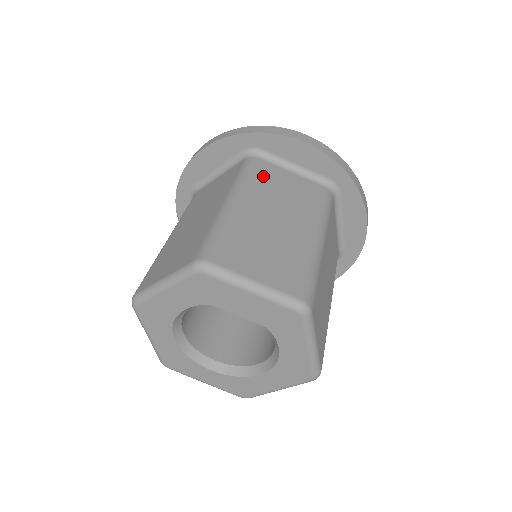
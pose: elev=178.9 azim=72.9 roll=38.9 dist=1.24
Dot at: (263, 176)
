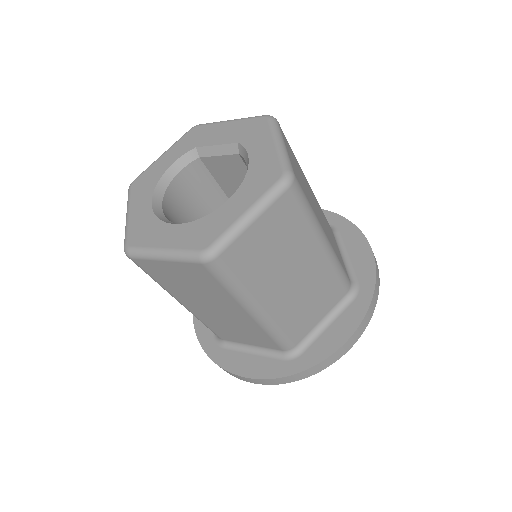
Dot at: occluded
